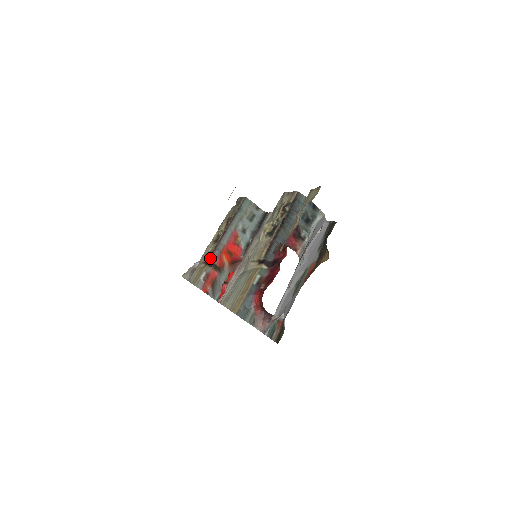
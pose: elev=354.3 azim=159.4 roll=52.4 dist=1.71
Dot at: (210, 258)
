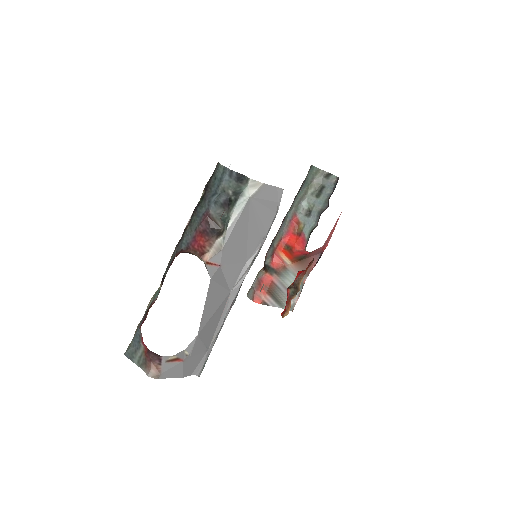
Dot at: (265, 258)
